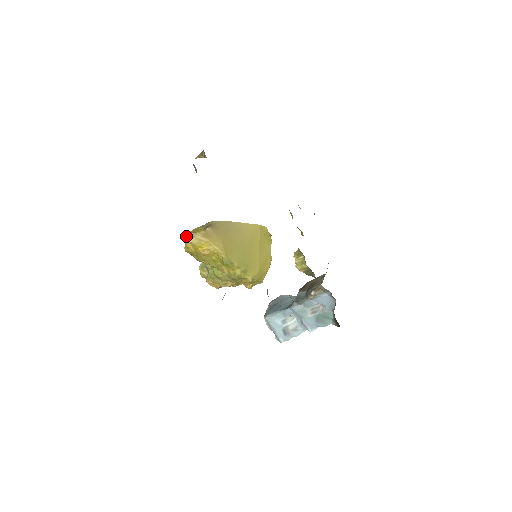
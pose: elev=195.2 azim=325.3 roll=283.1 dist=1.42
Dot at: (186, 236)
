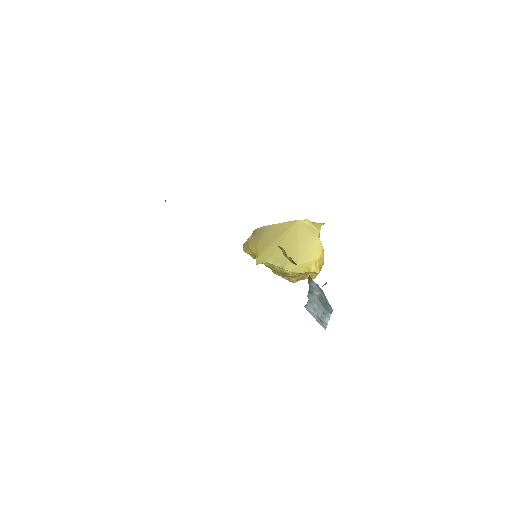
Dot at: occluded
